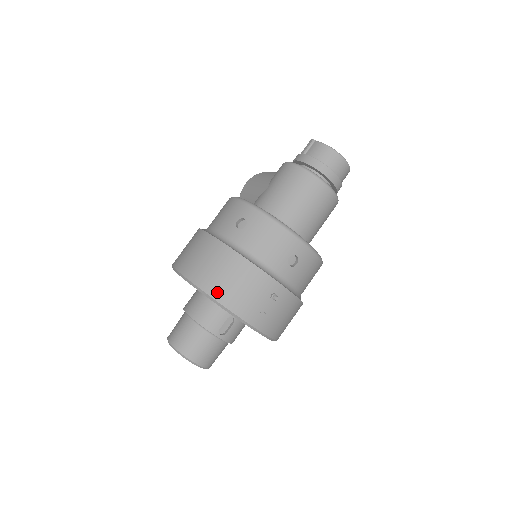
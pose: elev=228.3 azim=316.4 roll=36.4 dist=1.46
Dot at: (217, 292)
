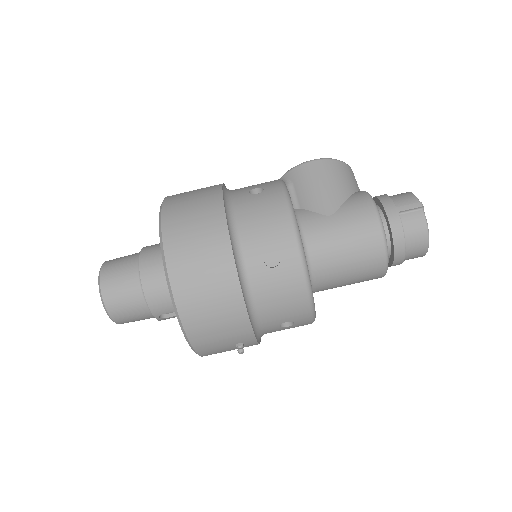
Dot at: (189, 315)
